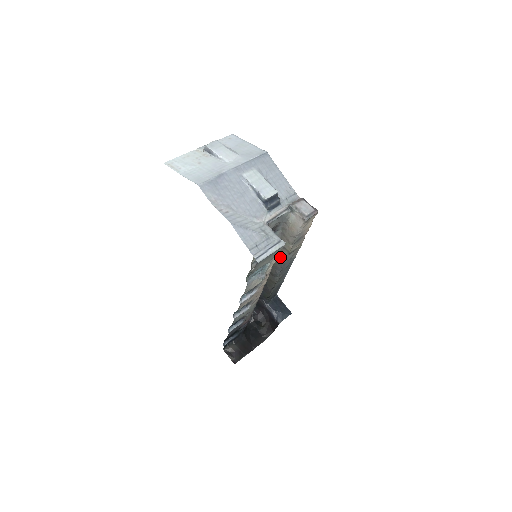
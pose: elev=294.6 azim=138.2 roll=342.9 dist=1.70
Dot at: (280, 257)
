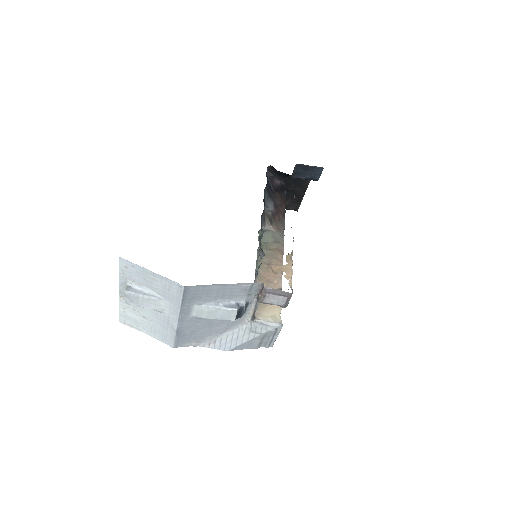
Dot at: occluded
